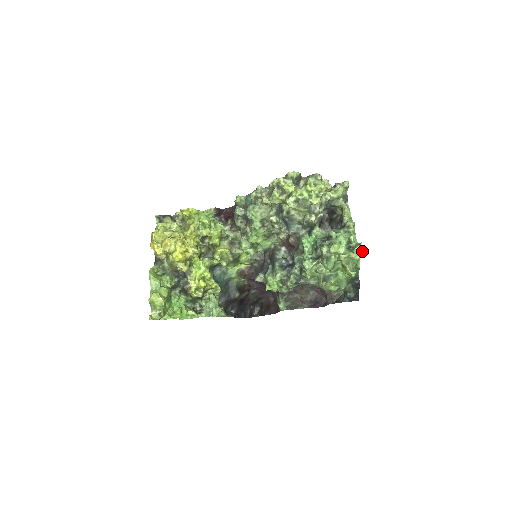
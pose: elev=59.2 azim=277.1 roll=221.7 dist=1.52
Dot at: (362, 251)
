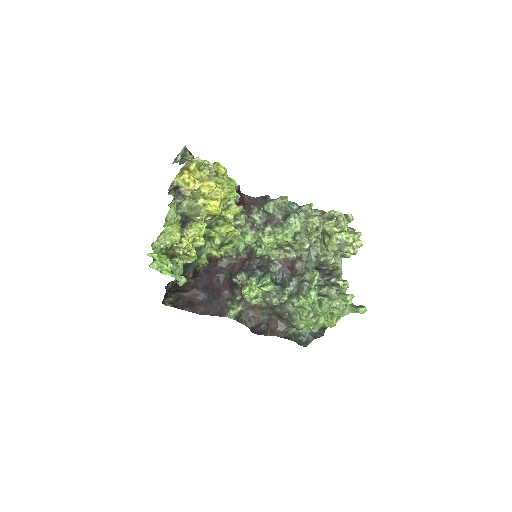
Dot at: occluded
